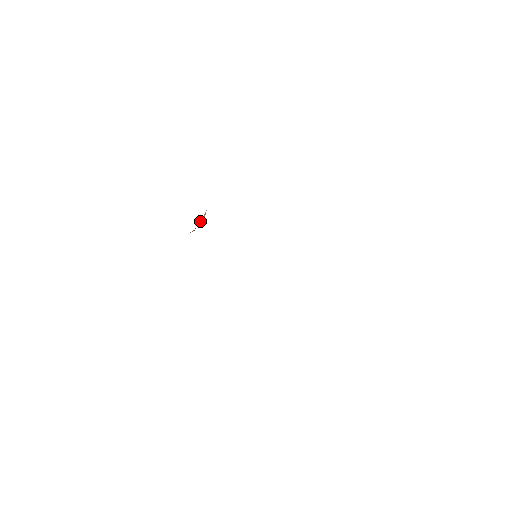
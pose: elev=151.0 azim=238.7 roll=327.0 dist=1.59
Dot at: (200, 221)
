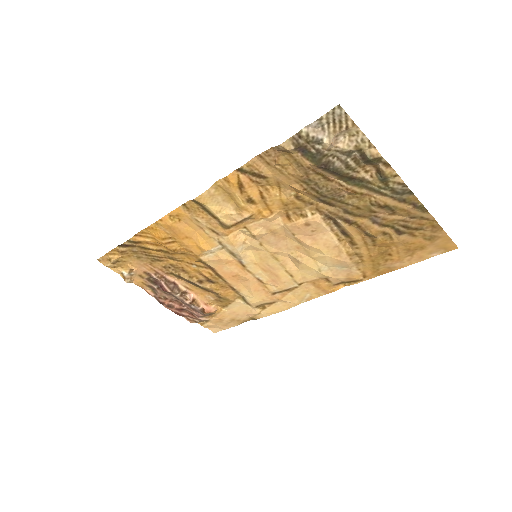
Dot at: (204, 303)
